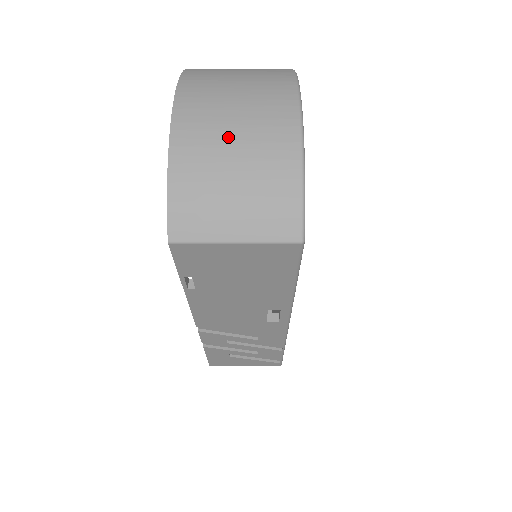
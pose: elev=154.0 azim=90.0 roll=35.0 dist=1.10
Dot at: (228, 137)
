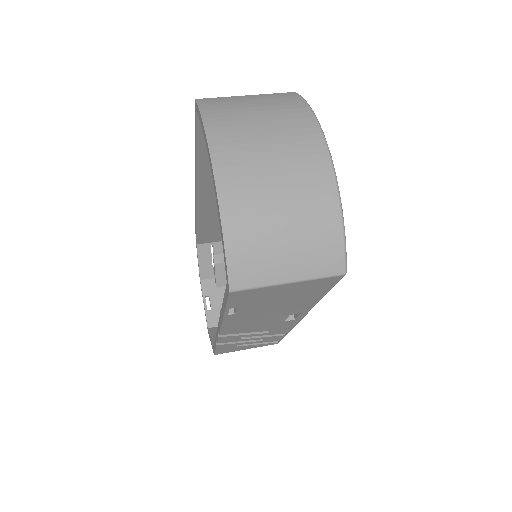
Dot at: (271, 186)
